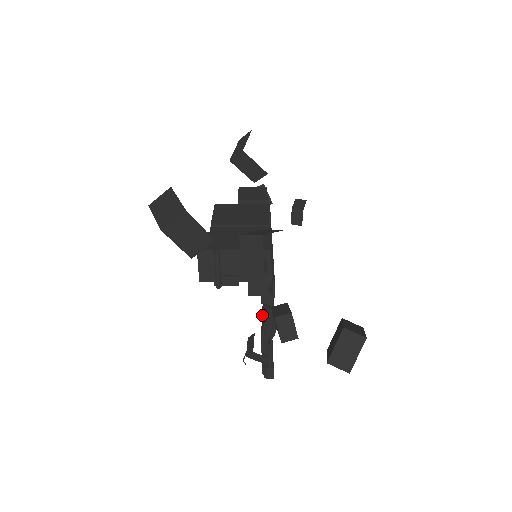
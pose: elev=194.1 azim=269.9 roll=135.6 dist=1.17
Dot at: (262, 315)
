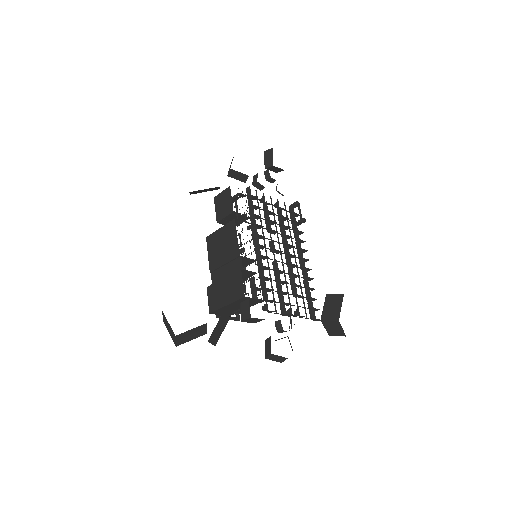
Dot at: occluded
